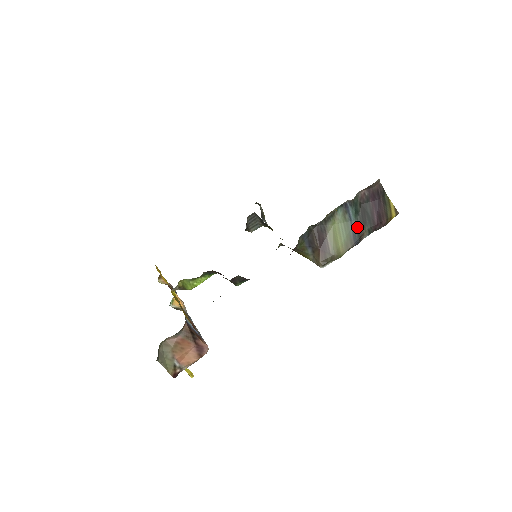
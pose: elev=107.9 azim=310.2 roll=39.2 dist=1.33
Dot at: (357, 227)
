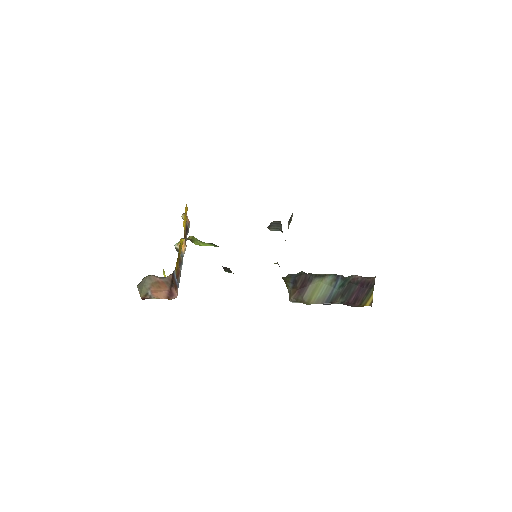
Dot at: (335, 295)
